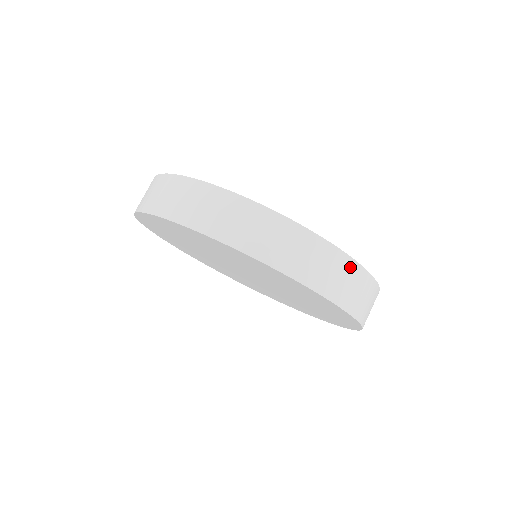
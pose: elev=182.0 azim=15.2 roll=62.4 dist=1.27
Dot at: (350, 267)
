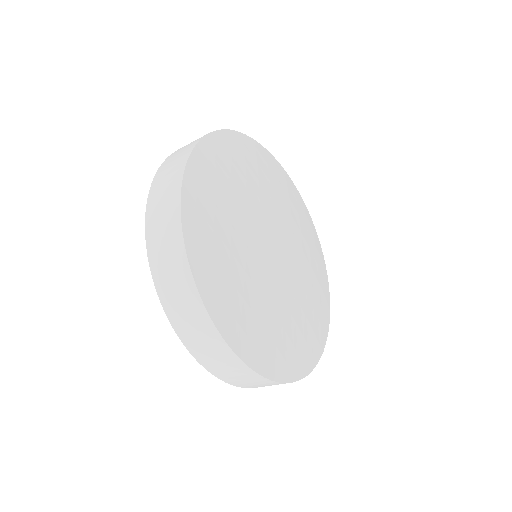
Dot at: (255, 377)
